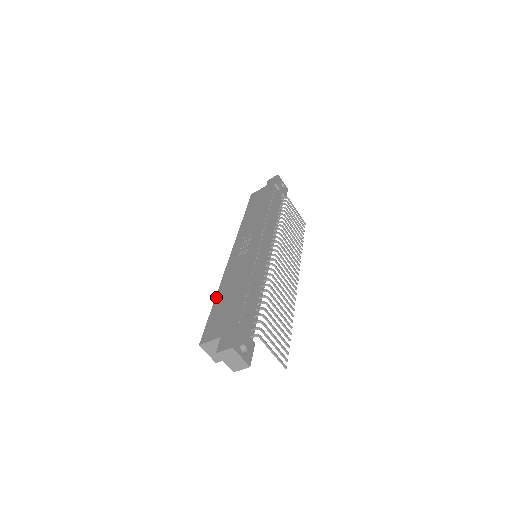
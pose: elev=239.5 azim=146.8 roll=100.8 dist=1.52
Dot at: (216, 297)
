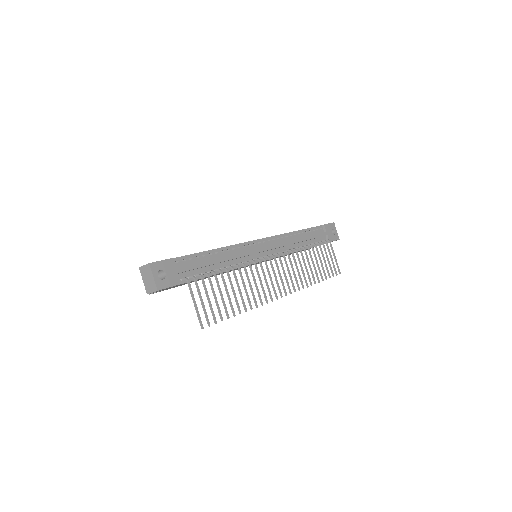
Dot at: occluded
